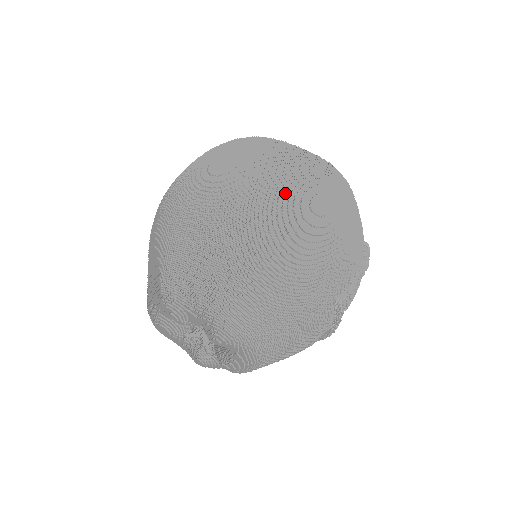
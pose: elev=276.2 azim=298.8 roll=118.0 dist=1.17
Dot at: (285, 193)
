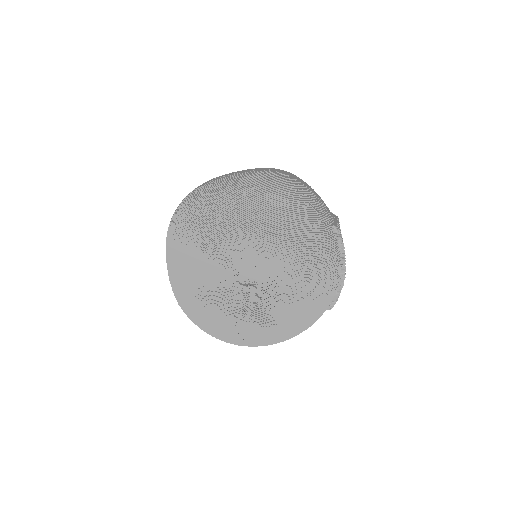
Dot at: (257, 171)
